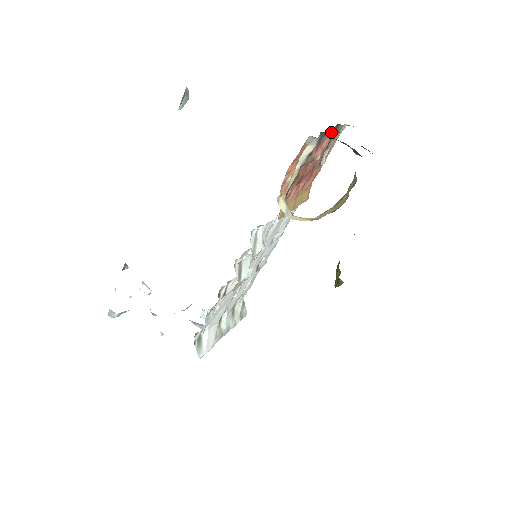
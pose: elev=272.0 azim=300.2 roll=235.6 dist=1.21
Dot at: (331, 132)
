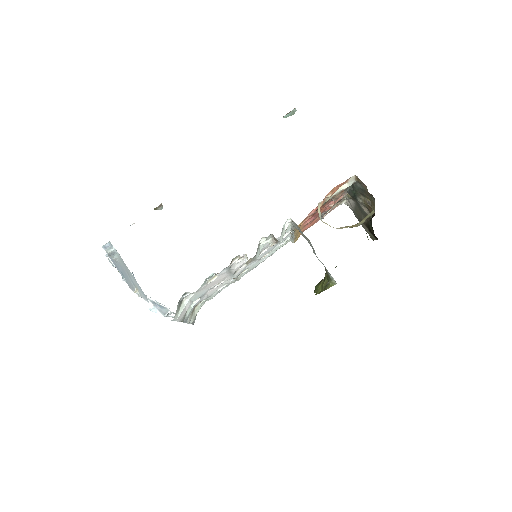
Dot at: (346, 194)
